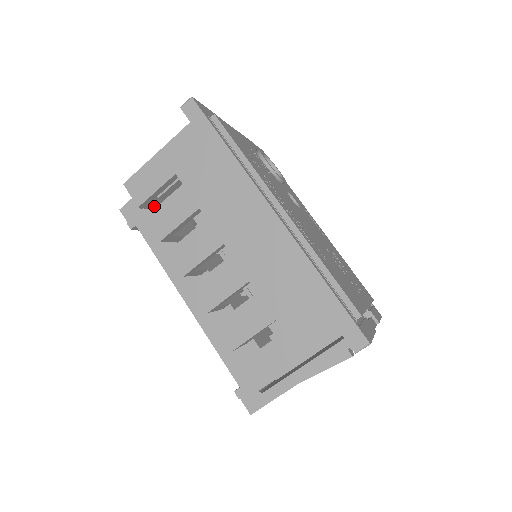
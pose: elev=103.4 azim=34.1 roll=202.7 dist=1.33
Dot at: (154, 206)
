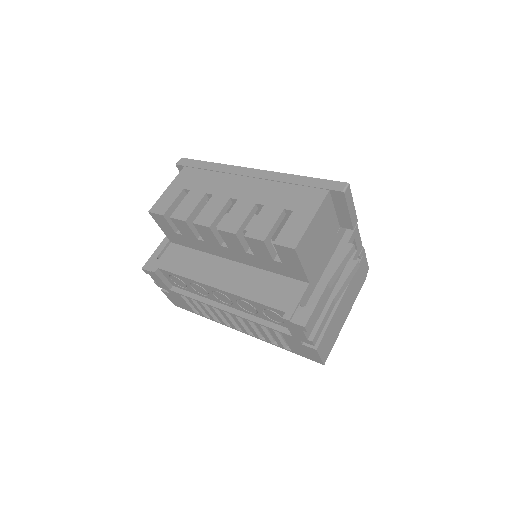
Dot at: (172, 223)
